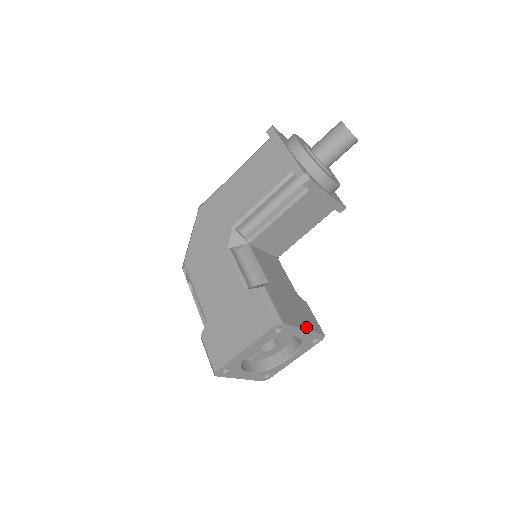
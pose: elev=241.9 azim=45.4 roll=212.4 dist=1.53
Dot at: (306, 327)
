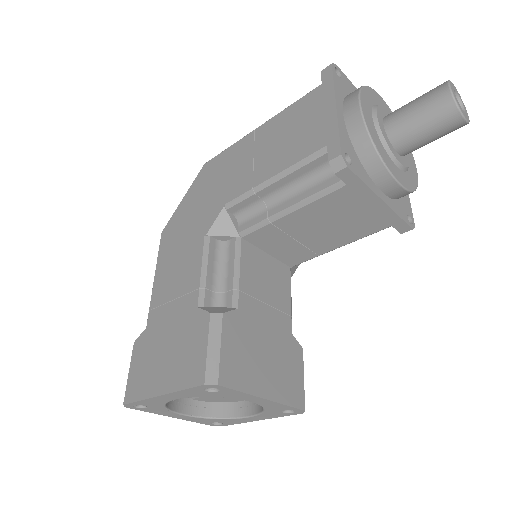
Dot at: (270, 394)
